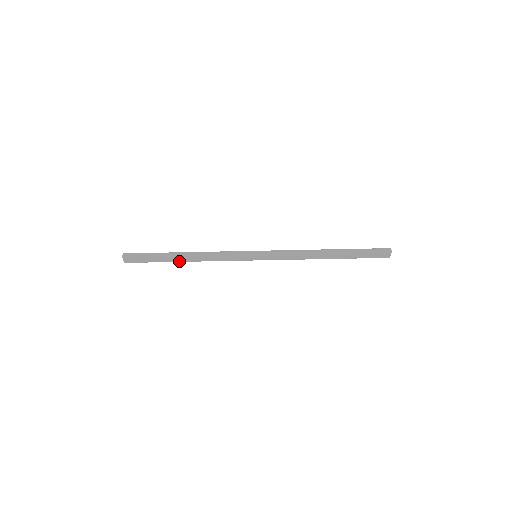
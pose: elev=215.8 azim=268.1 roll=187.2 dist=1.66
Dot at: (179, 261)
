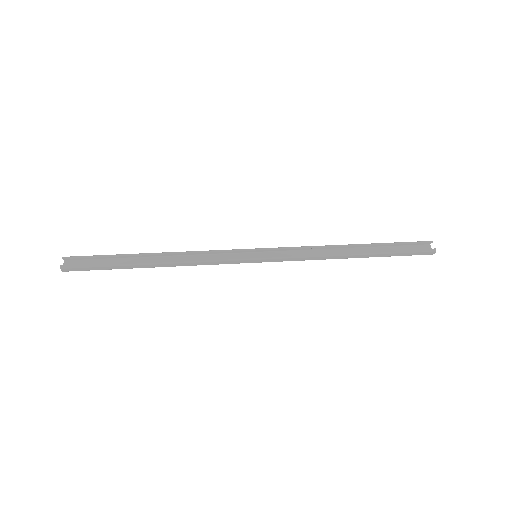
Dot at: (146, 258)
